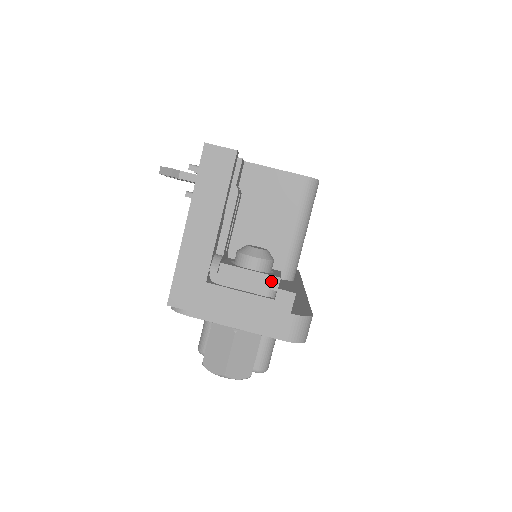
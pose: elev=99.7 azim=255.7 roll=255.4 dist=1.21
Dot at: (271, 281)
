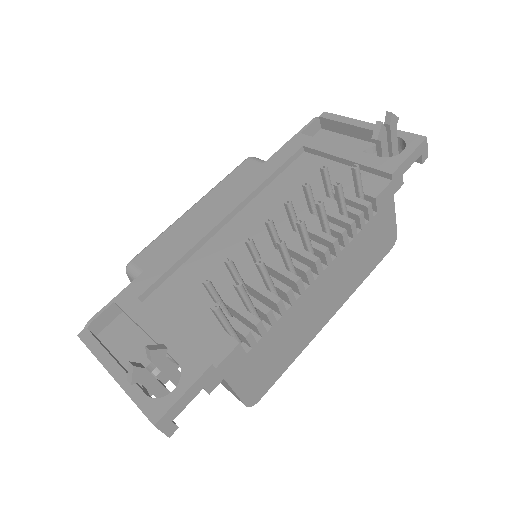
Dot at: occluded
